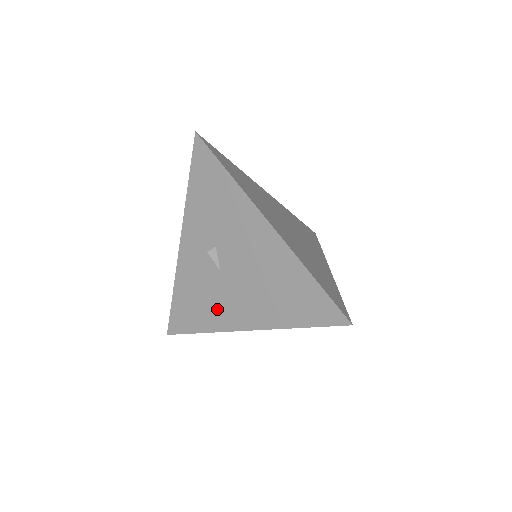
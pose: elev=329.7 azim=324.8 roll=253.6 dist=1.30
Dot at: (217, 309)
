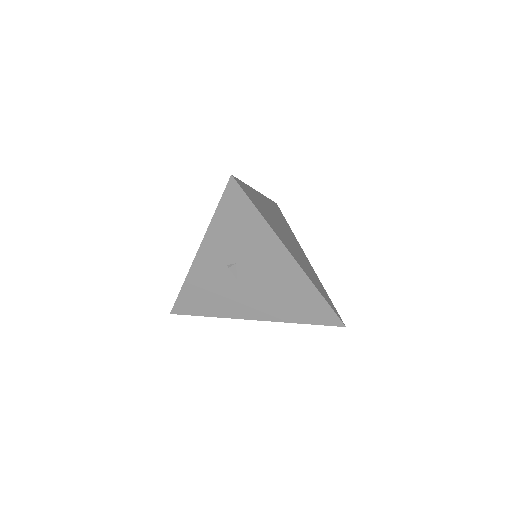
Dot at: (228, 304)
